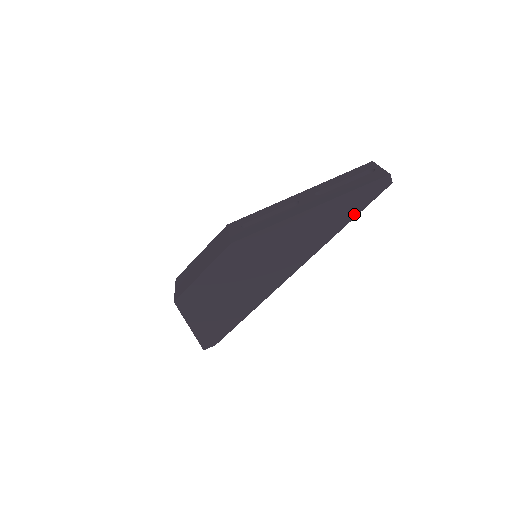
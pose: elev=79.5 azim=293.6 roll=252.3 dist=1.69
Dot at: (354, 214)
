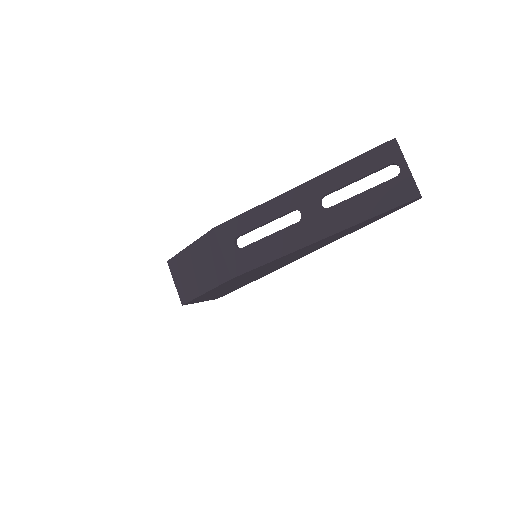
Dot at: (370, 223)
